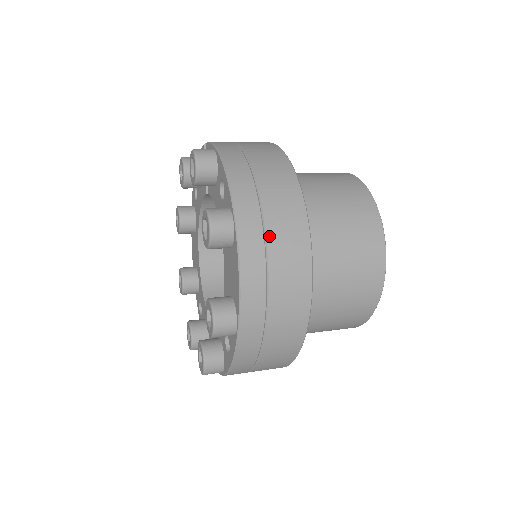
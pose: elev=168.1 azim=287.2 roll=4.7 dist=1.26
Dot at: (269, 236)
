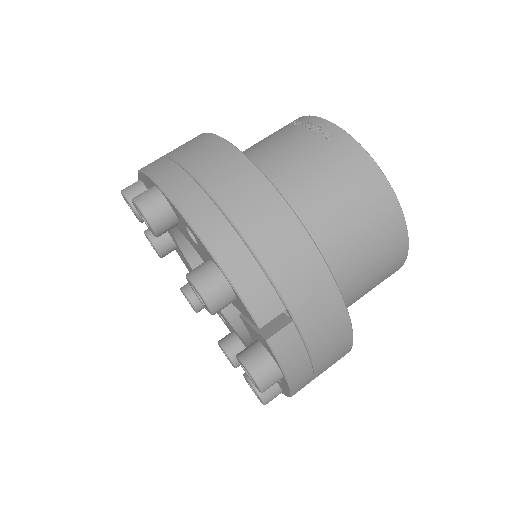
Dot at: occluded
